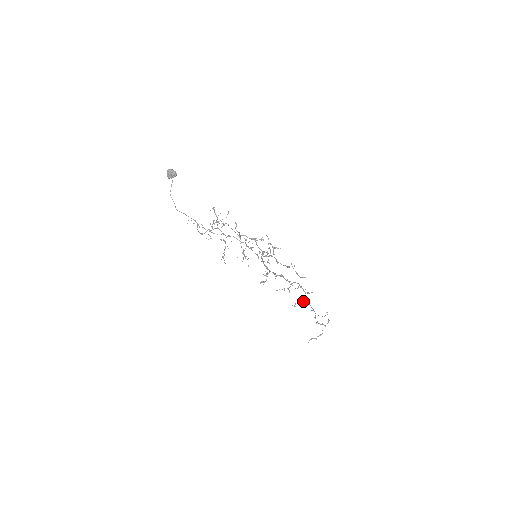
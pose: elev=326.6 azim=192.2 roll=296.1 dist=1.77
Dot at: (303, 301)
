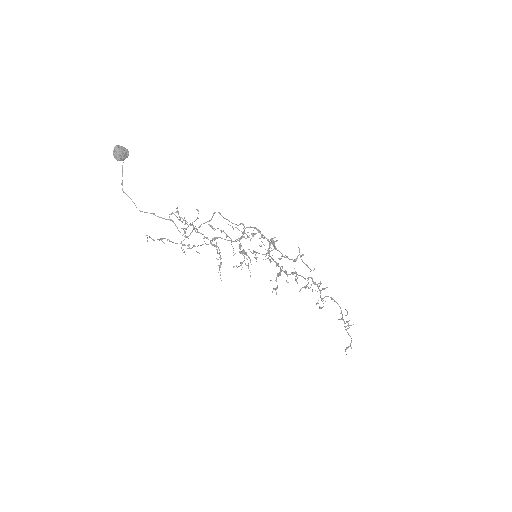
Dot at: occluded
